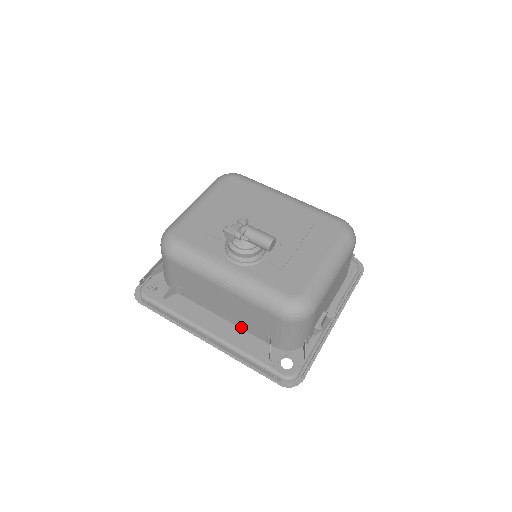
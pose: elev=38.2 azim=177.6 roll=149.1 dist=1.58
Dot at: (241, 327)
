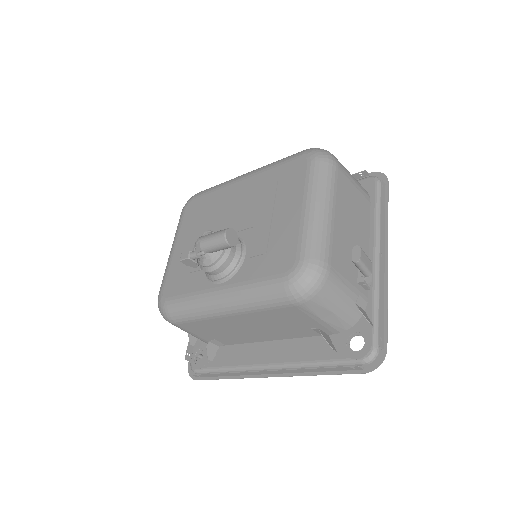
Dot at: (291, 337)
